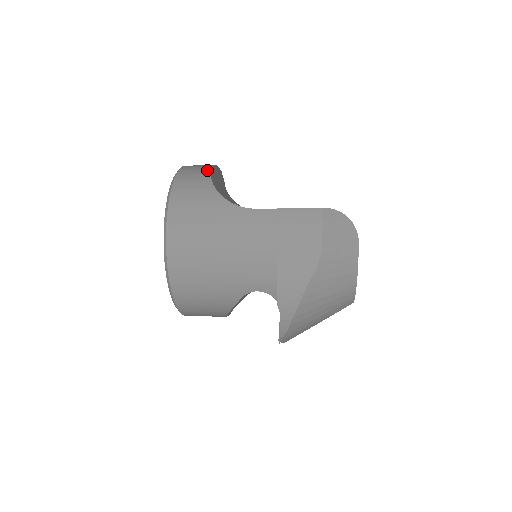
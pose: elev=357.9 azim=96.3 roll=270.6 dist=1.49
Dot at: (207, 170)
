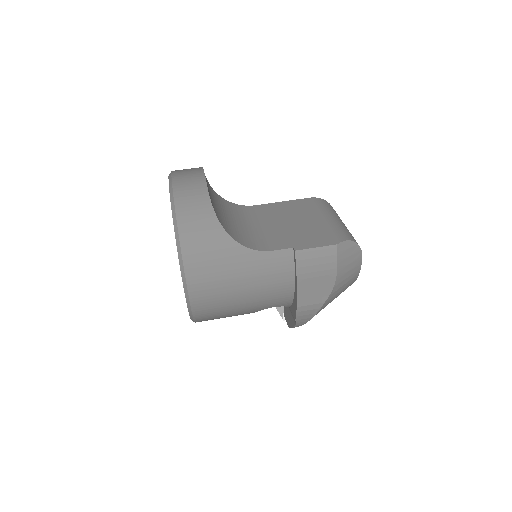
Dot at: (207, 202)
